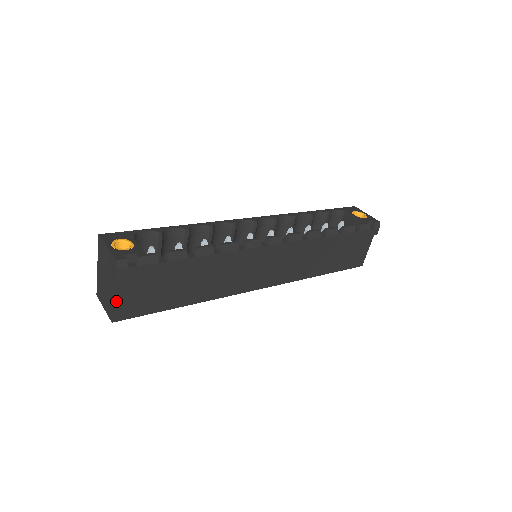
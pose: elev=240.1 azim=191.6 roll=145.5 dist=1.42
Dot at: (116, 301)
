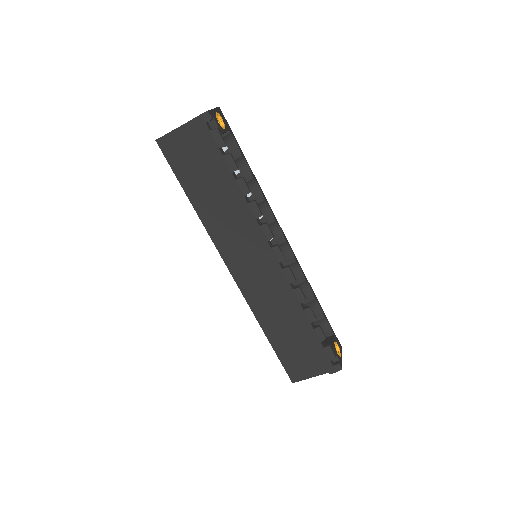
Dot at: (175, 132)
